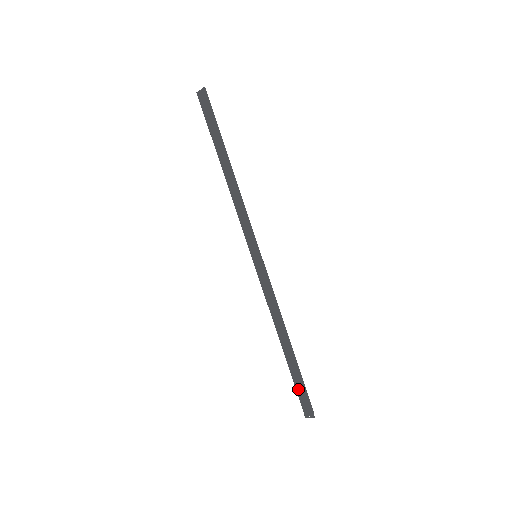
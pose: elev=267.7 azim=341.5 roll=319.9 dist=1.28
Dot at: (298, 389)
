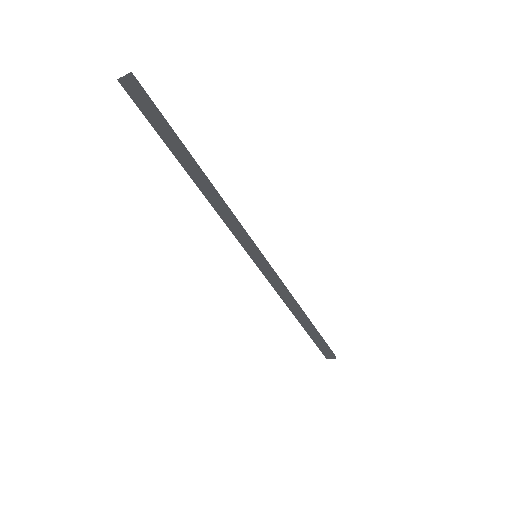
Dot at: (318, 344)
